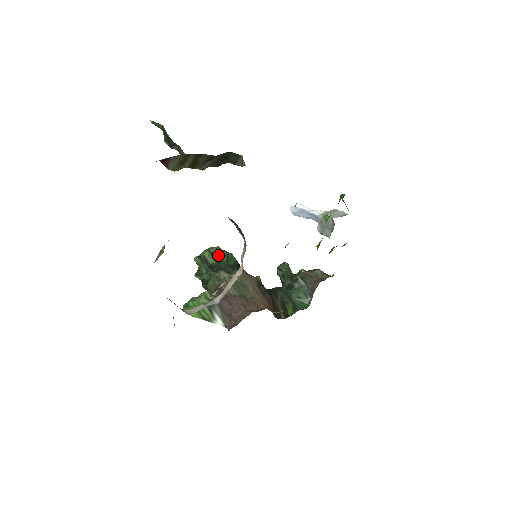
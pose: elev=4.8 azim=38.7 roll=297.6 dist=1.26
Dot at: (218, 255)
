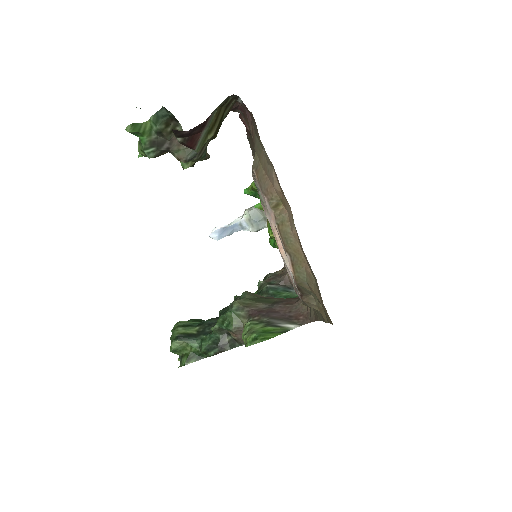
Dot at: (191, 322)
